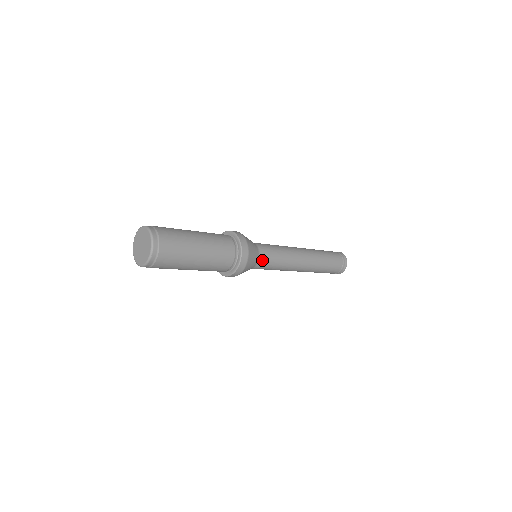
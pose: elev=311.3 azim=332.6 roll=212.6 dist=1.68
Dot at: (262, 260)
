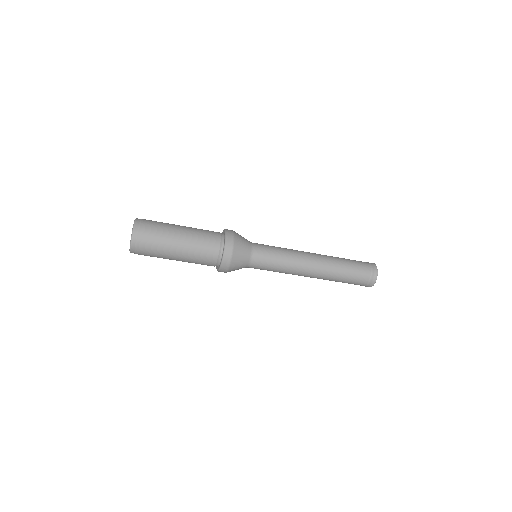
Dot at: occluded
